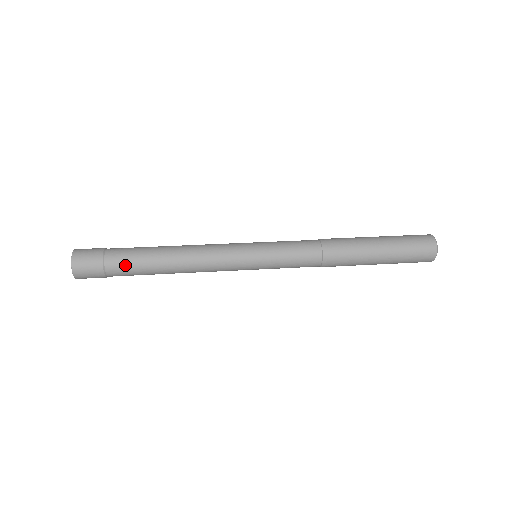
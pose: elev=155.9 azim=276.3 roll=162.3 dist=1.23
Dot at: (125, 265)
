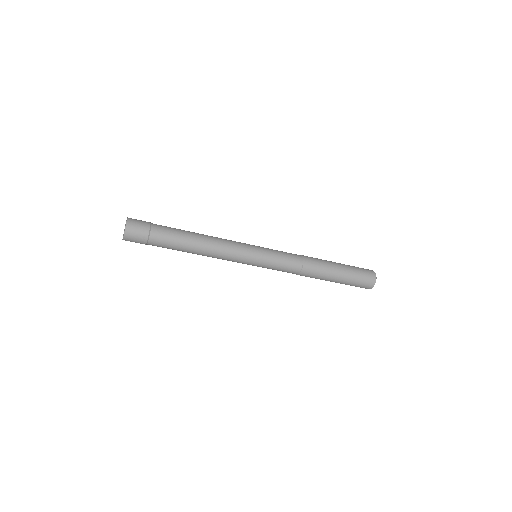
Dot at: (166, 227)
